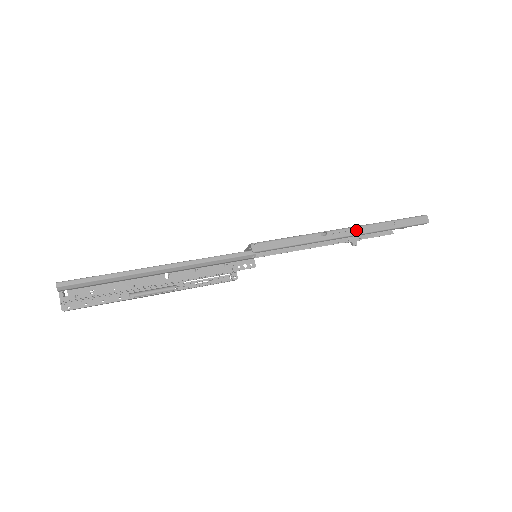
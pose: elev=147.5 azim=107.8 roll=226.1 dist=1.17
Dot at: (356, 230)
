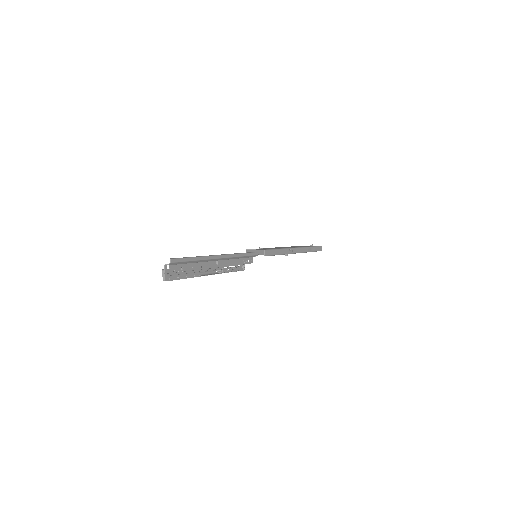
Dot at: (300, 250)
